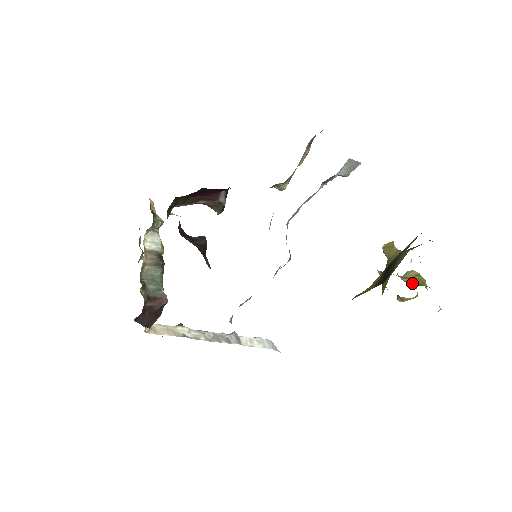
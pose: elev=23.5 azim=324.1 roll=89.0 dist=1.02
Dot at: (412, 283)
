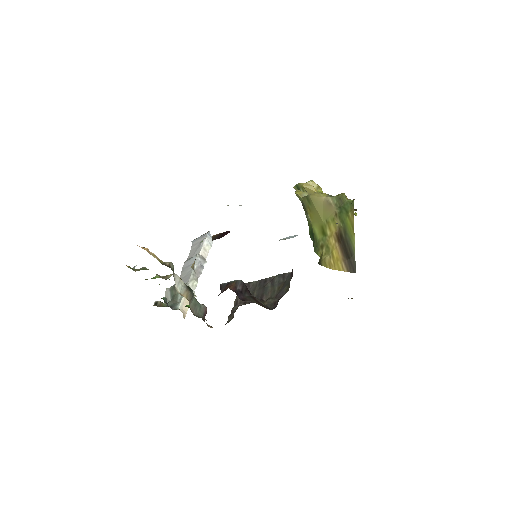
Dot at: occluded
